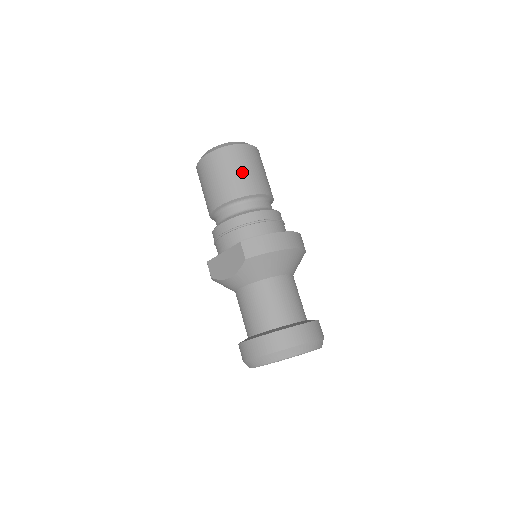
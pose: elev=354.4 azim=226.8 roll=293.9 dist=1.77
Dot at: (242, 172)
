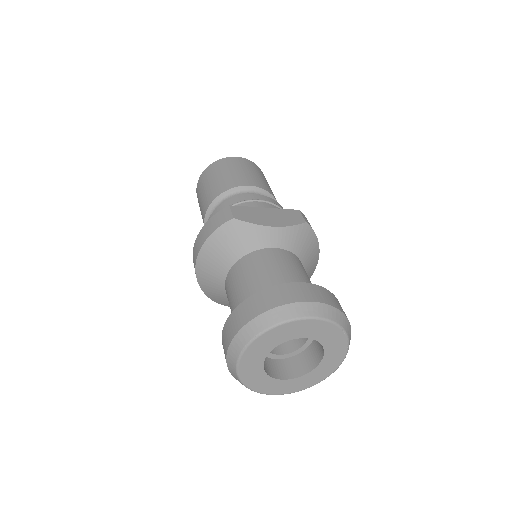
Dot at: occluded
